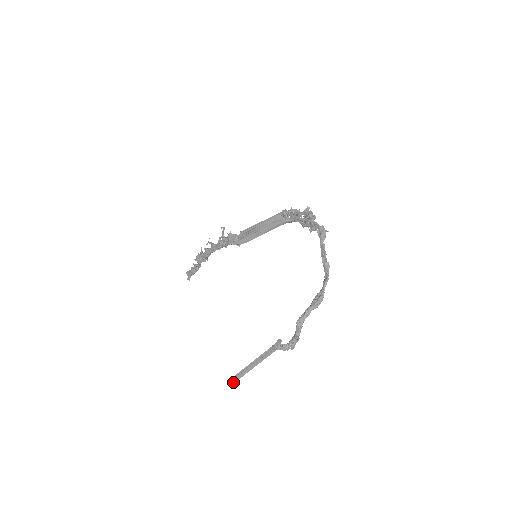
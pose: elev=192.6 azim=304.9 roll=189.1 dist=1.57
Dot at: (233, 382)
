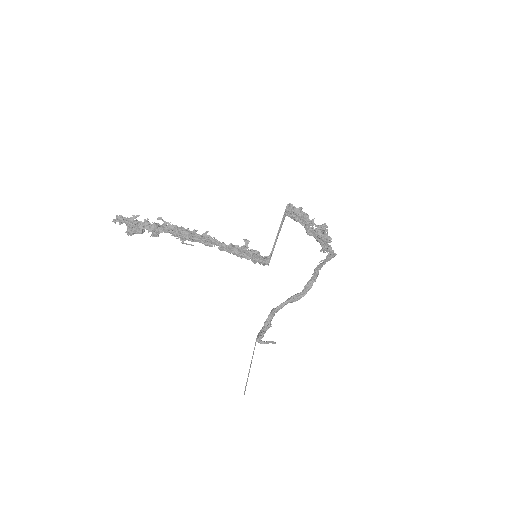
Dot at: (245, 390)
